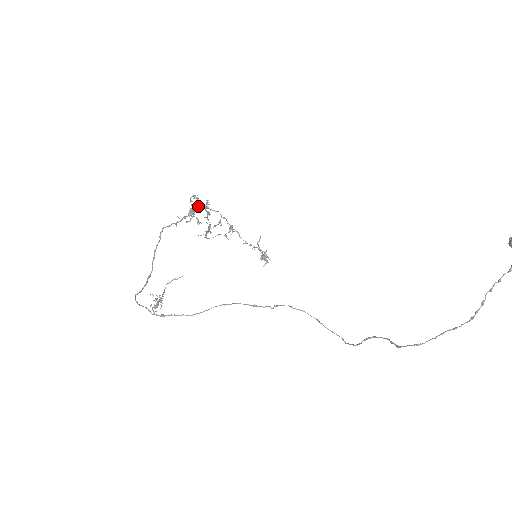
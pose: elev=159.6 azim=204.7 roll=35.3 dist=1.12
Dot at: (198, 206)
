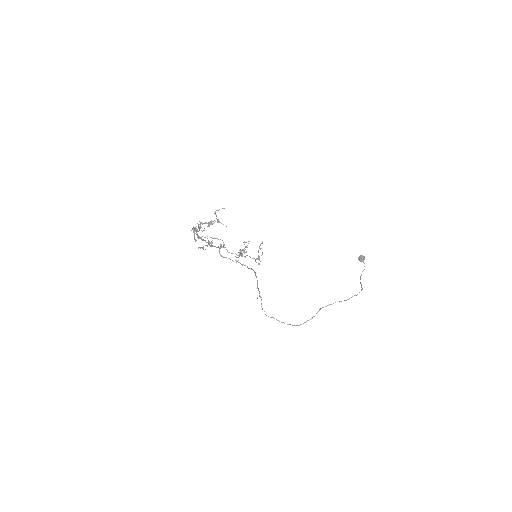
Dot at: occluded
